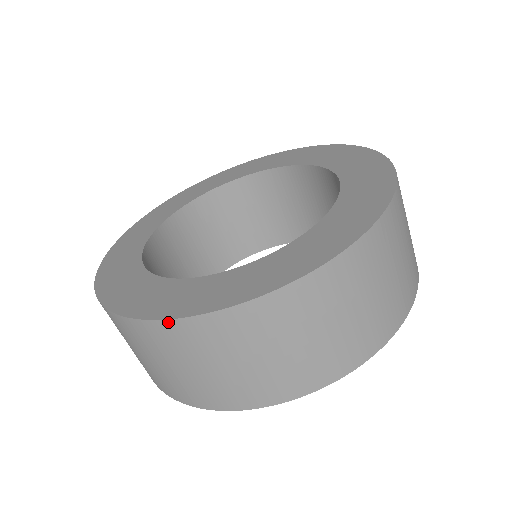
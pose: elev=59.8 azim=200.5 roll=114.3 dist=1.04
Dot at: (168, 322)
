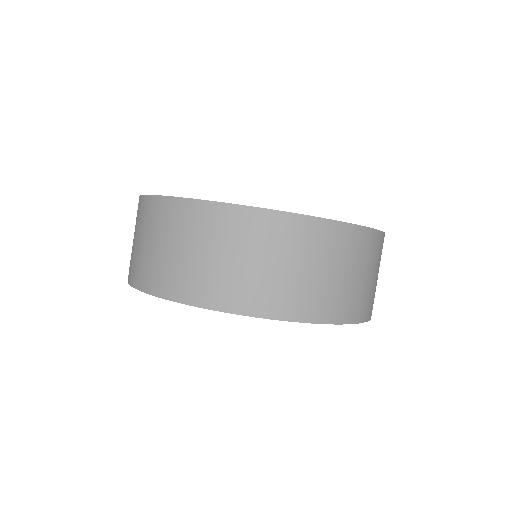
Dot at: (140, 197)
